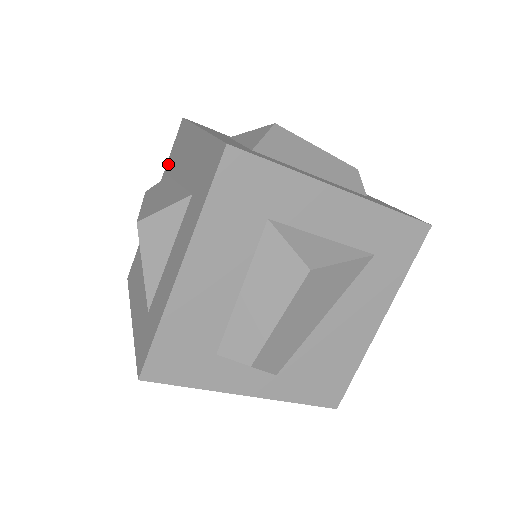
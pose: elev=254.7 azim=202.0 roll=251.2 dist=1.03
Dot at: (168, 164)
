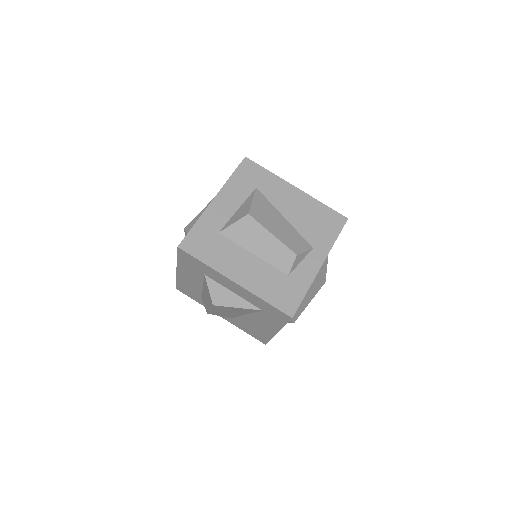
Dot at: occluded
